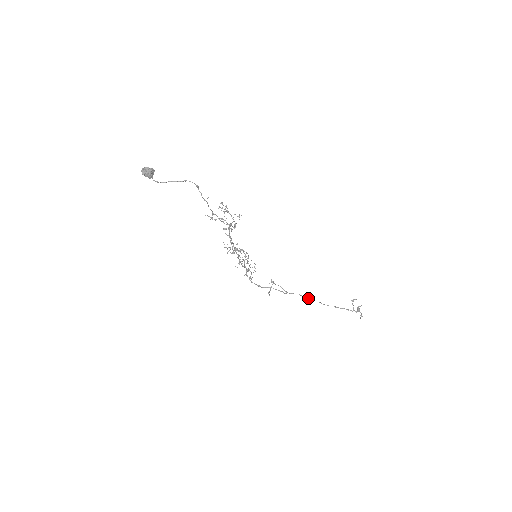
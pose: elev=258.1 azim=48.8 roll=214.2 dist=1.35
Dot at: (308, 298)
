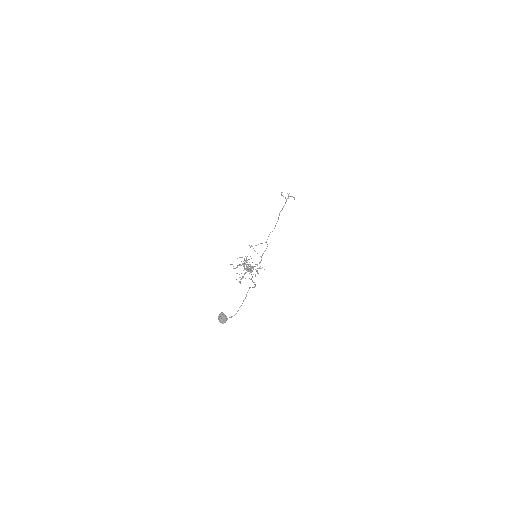
Dot at: occluded
